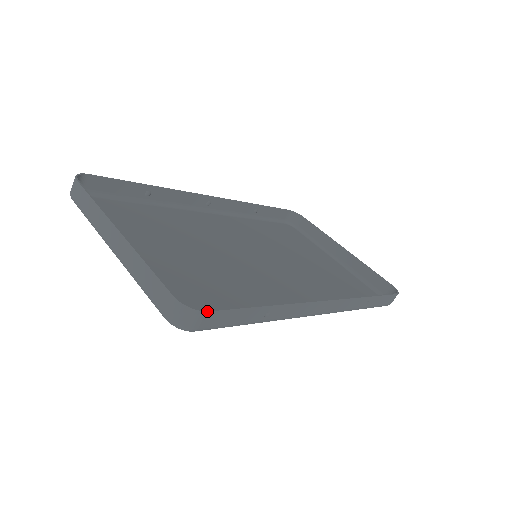
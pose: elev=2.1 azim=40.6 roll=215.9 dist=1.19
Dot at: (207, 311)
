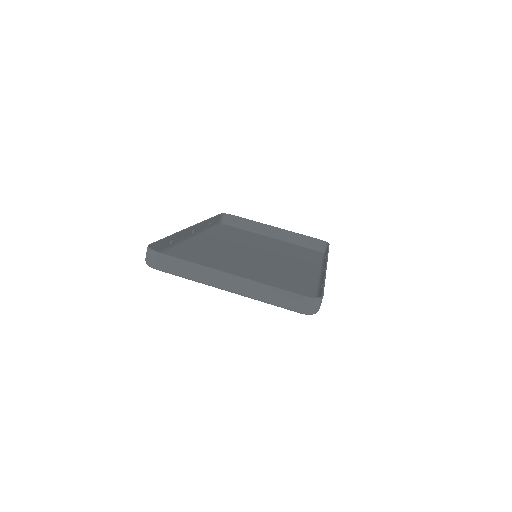
Dot at: occluded
